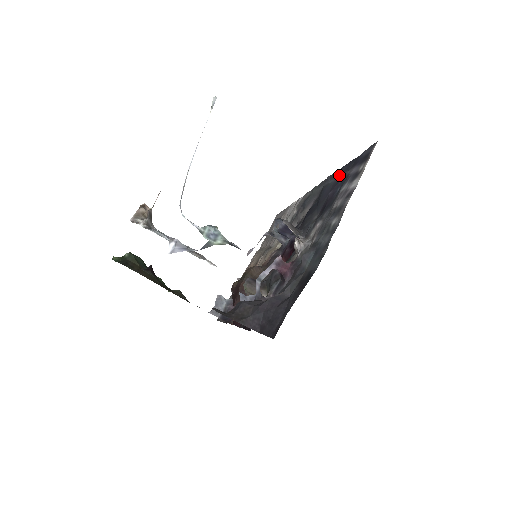
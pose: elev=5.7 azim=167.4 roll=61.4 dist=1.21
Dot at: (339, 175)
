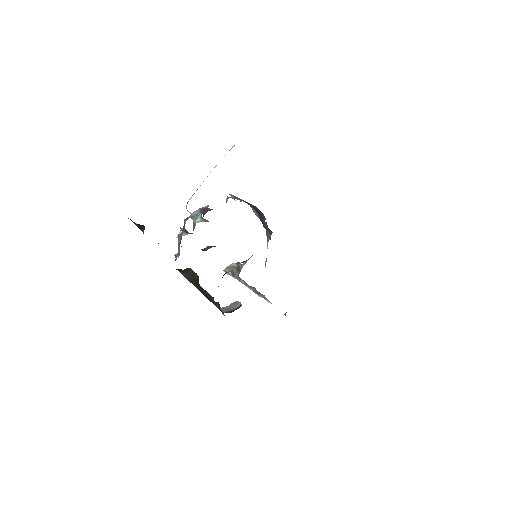
Dot at: occluded
